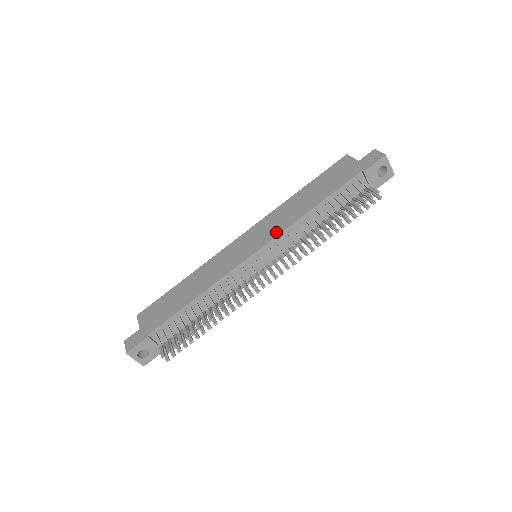
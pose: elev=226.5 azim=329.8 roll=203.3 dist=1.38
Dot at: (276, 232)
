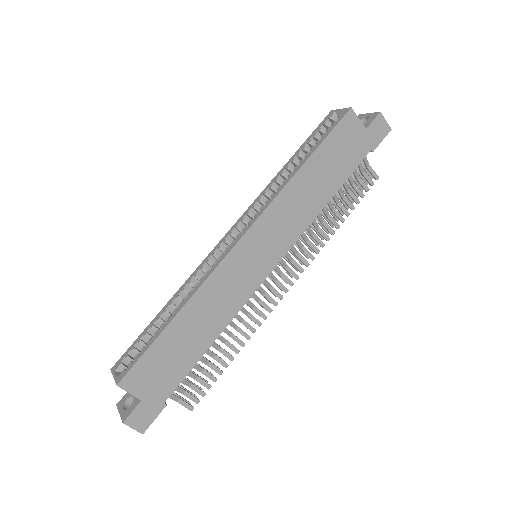
Dot at: (294, 236)
